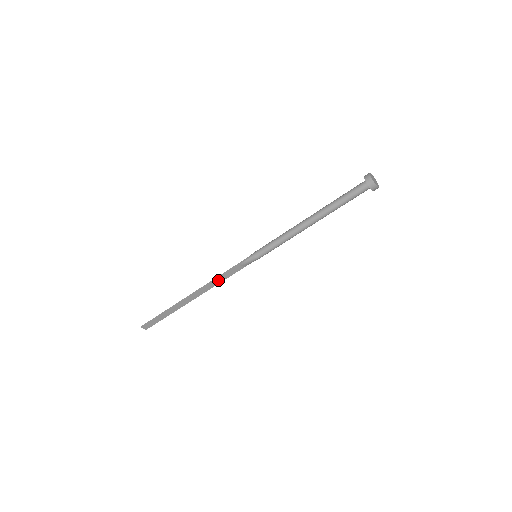
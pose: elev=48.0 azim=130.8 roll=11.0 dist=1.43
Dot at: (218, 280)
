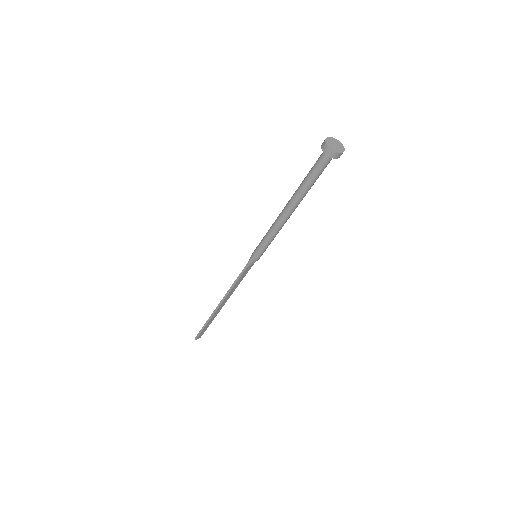
Dot at: (235, 286)
